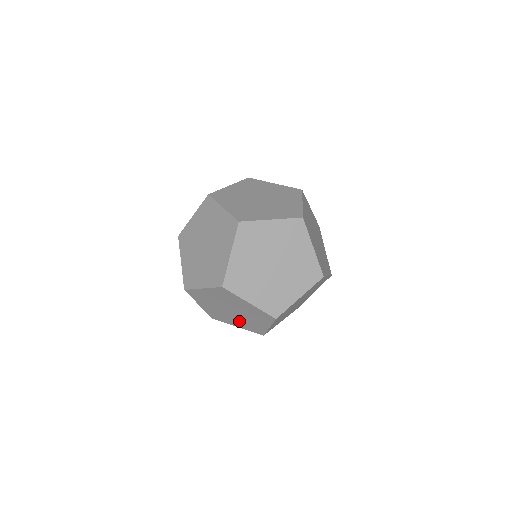
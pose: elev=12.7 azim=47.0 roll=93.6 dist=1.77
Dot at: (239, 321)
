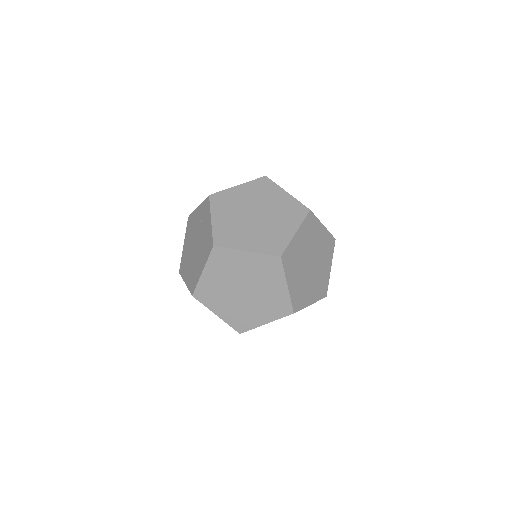
Dot at: occluded
